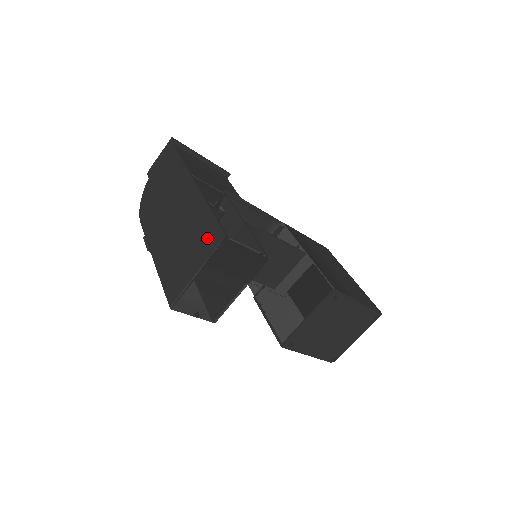
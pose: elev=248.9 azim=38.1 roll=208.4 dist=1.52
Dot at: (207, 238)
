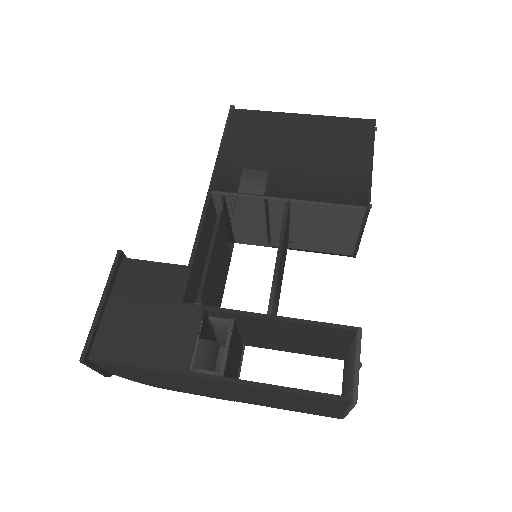
Dot at: (322, 403)
